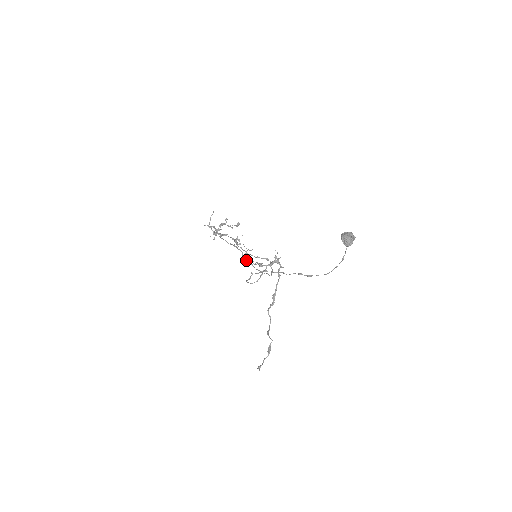
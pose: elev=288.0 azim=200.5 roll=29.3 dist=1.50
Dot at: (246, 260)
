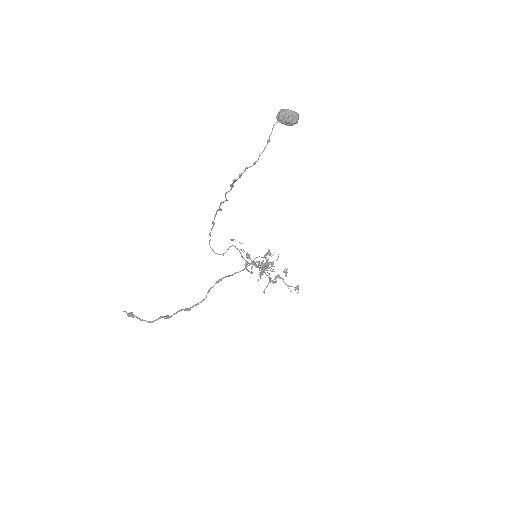
Dot at: (251, 271)
